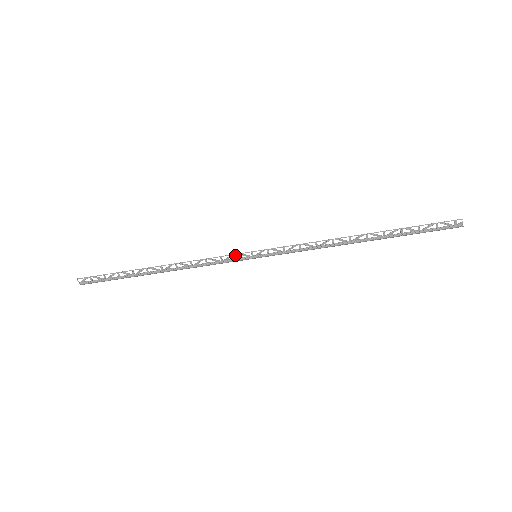
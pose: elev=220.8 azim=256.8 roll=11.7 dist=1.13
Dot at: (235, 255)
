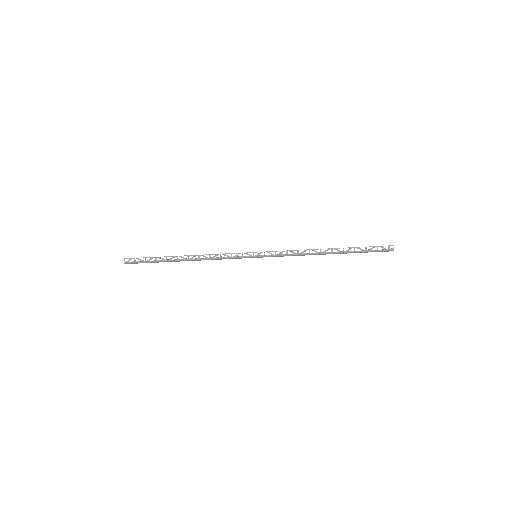
Dot at: (242, 253)
